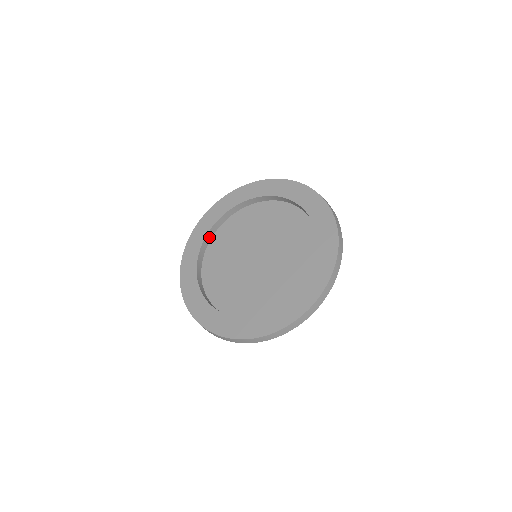
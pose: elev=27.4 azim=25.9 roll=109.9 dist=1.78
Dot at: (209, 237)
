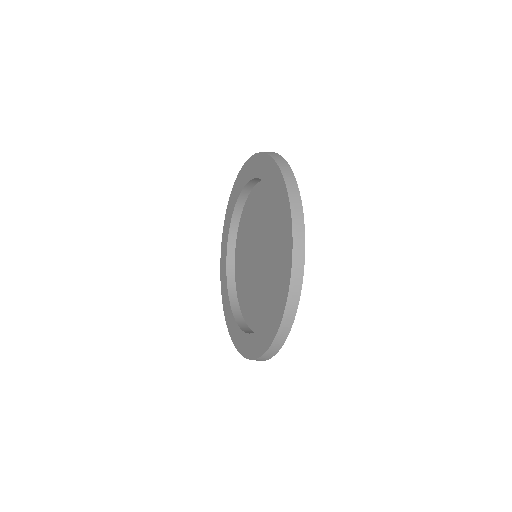
Dot at: (233, 241)
